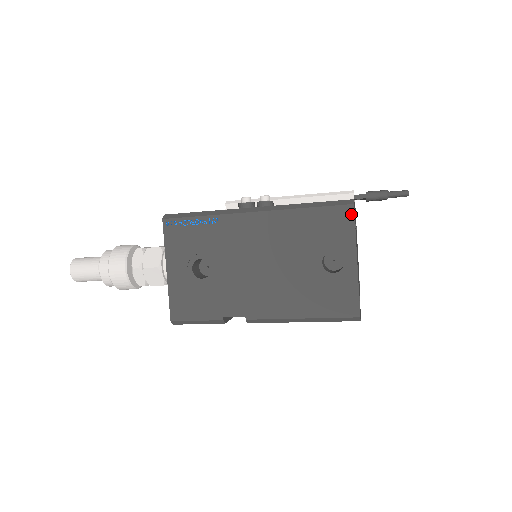
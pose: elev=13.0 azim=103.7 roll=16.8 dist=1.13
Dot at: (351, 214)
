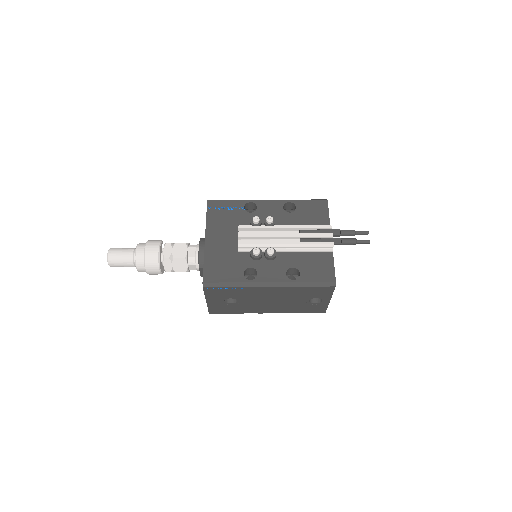
Dot at: (333, 289)
